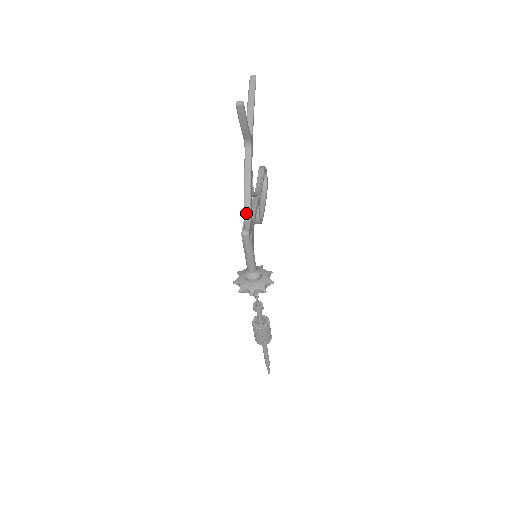
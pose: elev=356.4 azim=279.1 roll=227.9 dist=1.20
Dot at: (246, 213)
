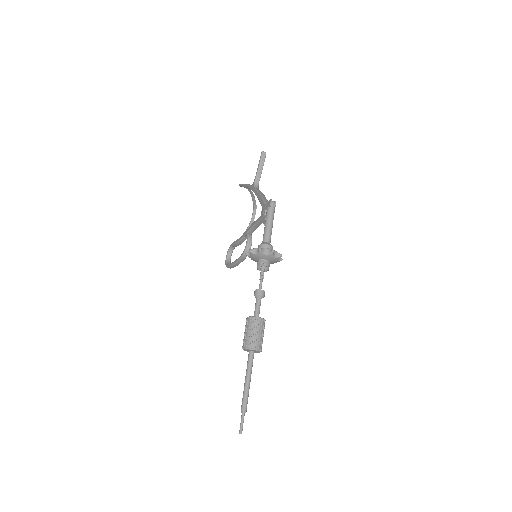
Dot at: (266, 202)
